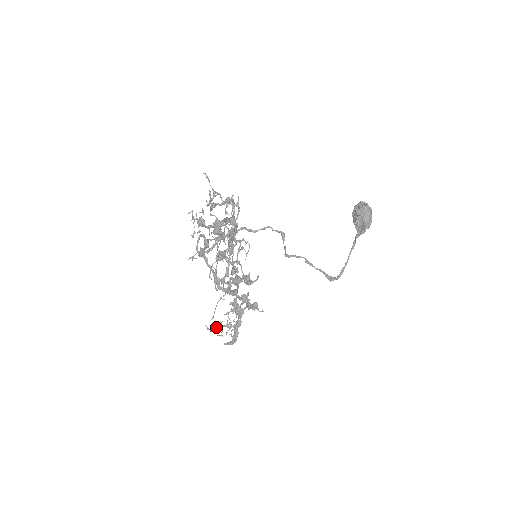
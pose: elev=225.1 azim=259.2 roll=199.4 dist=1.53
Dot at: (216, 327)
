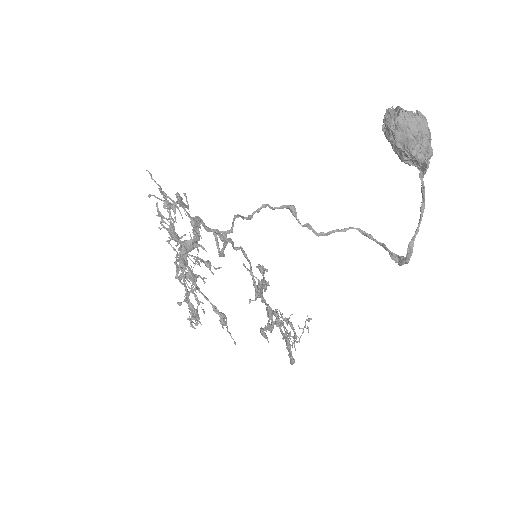
Dot at: occluded
